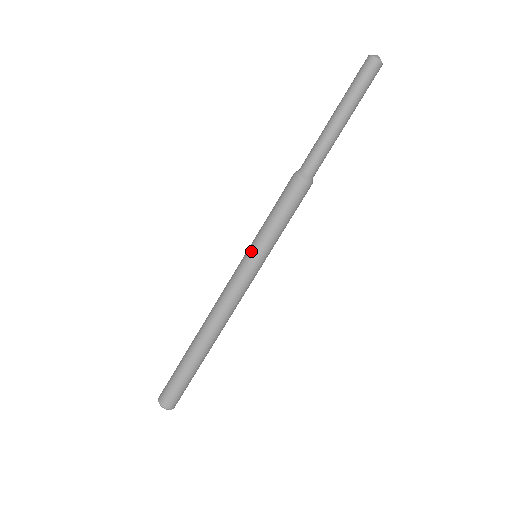
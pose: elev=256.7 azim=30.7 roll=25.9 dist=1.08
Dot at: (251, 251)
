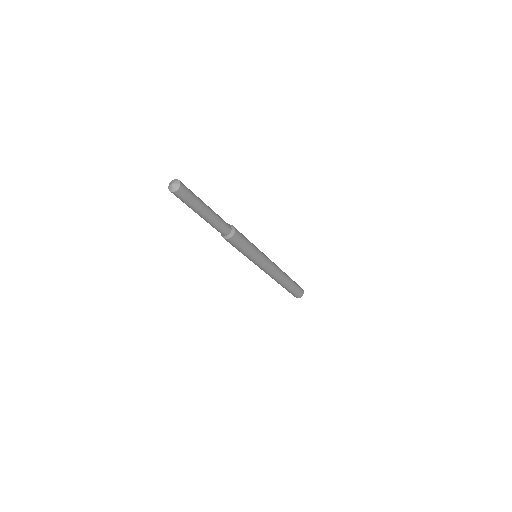
Dot at: (257, 261)
